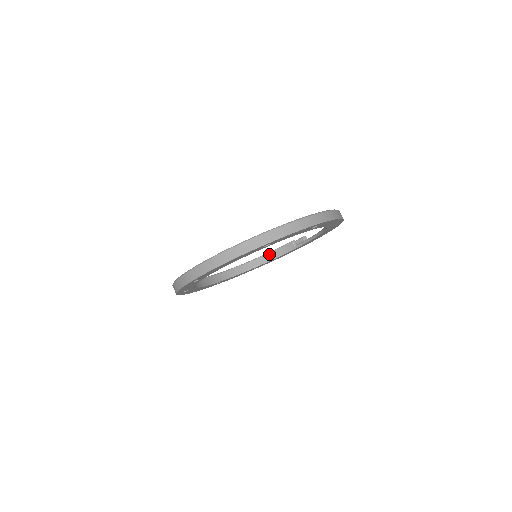
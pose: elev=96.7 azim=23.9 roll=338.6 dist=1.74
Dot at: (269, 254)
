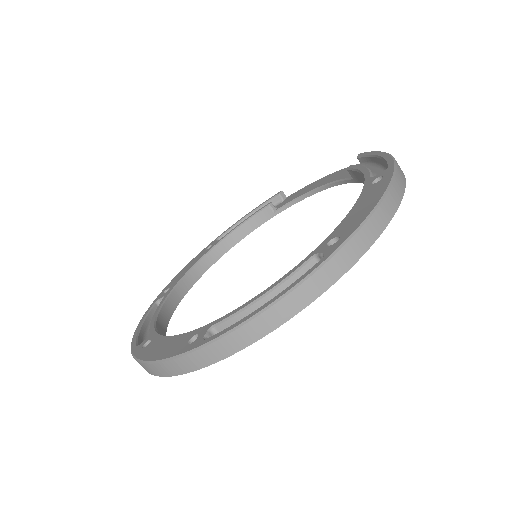
Dot at: (235, 232)
